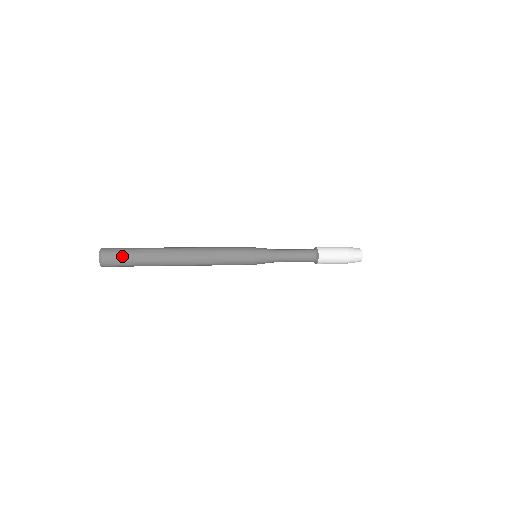
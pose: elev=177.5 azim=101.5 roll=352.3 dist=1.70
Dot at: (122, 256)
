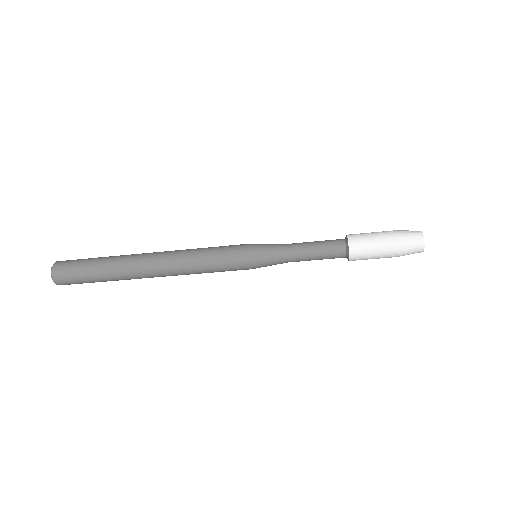
Dot at: (81, 259)
